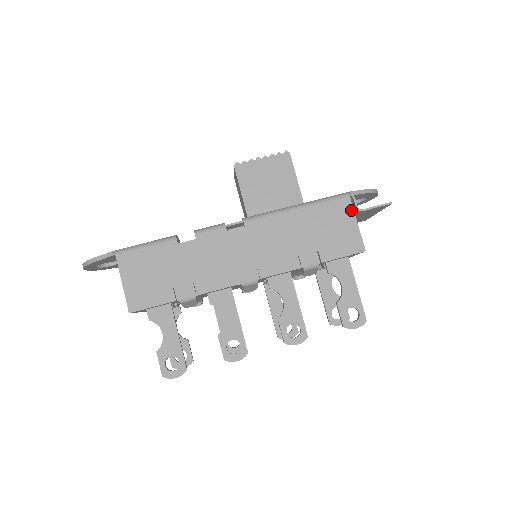
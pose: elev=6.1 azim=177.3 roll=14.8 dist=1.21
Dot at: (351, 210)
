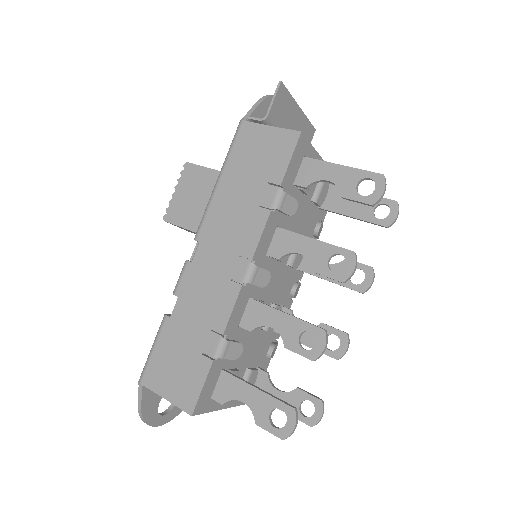
Dot at: (255, 126)
